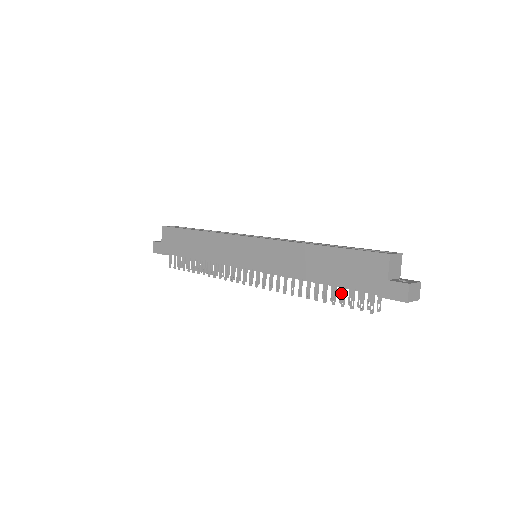
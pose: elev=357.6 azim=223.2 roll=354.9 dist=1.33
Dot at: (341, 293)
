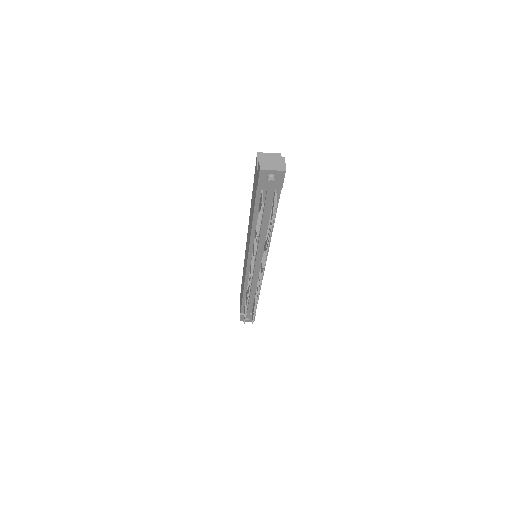
Dot at: (270, 223)
